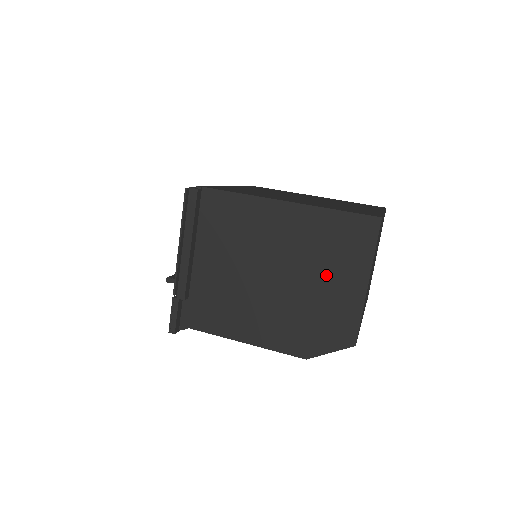
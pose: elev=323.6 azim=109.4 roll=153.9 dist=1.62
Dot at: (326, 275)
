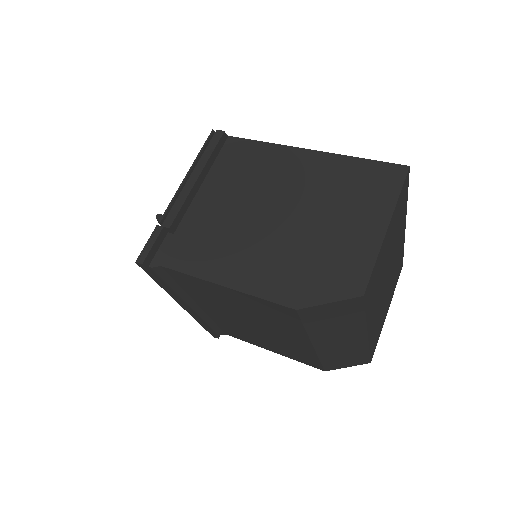
Dot at: (340, 216)
